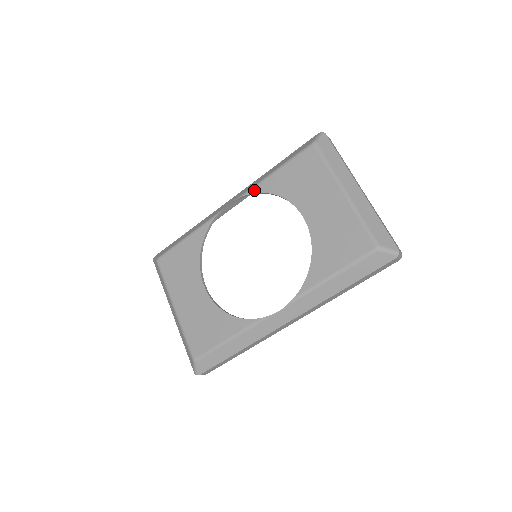
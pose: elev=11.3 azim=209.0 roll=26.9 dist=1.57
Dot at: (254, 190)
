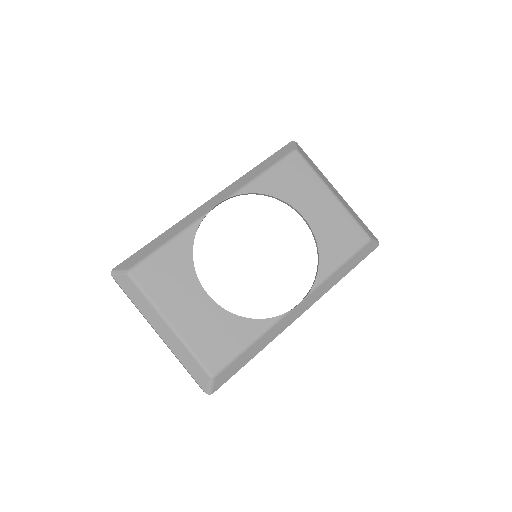
Dot at: (245, 190)
